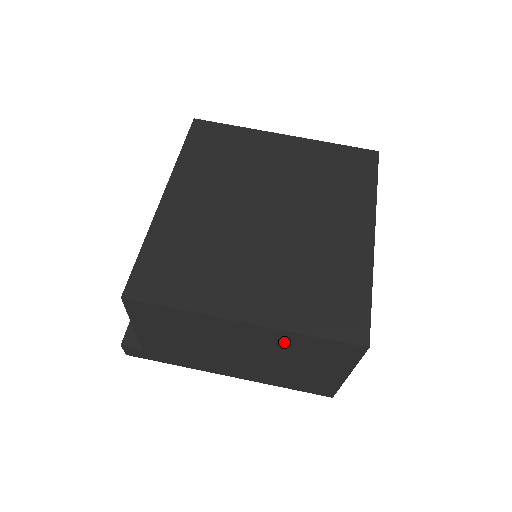
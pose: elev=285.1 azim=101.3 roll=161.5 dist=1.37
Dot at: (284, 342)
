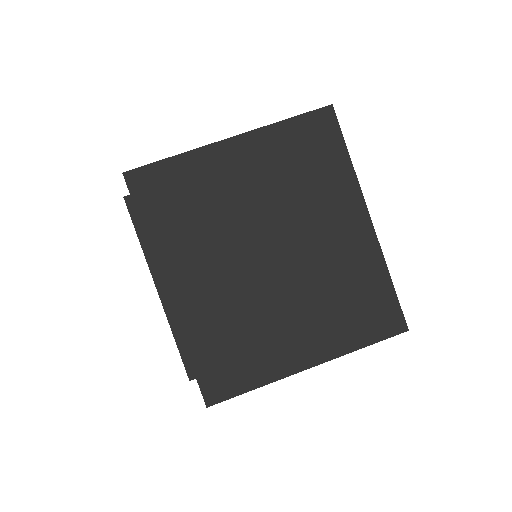
Dot at: occluded
